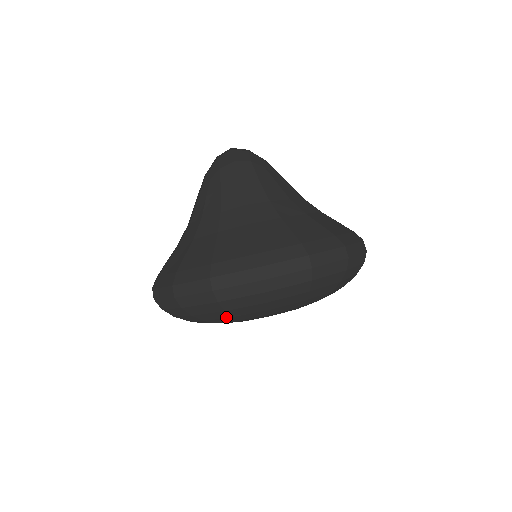
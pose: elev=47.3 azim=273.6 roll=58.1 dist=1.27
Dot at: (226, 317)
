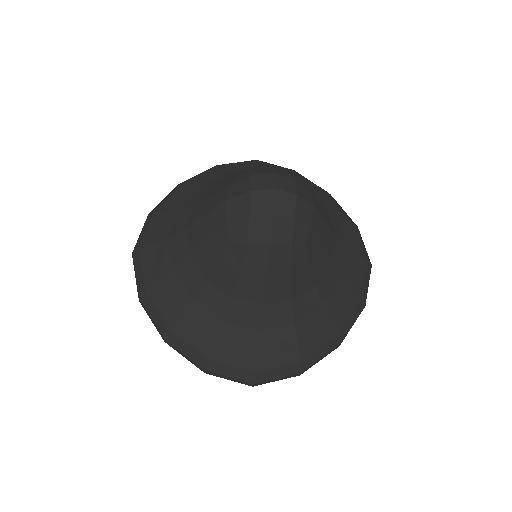
Dot at: occluded
